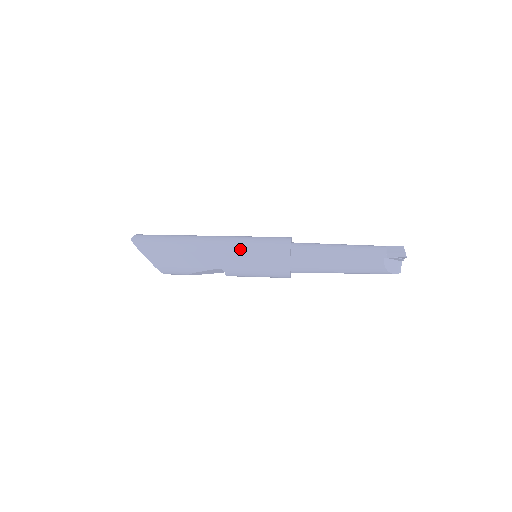
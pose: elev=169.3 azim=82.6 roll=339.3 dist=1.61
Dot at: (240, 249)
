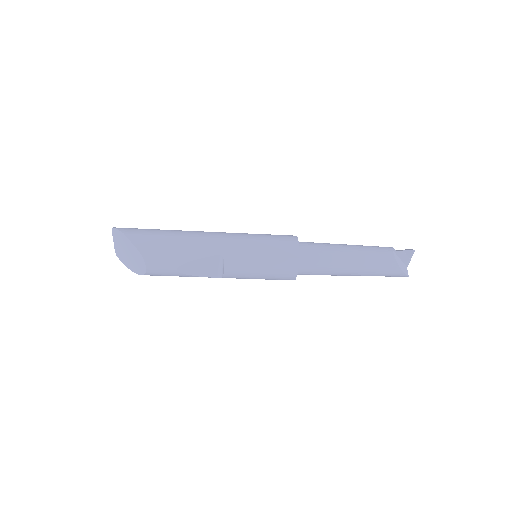
Dot at: (243, 236)
